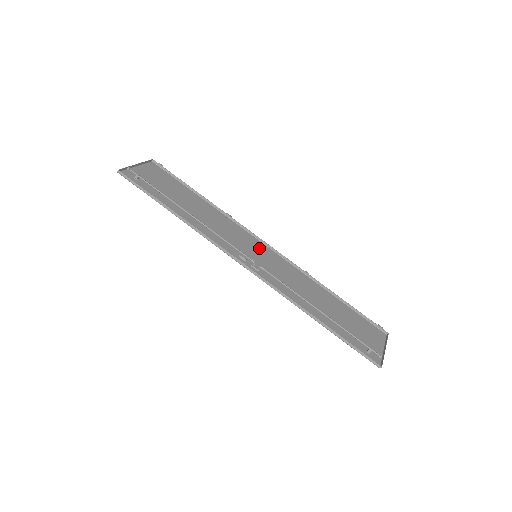
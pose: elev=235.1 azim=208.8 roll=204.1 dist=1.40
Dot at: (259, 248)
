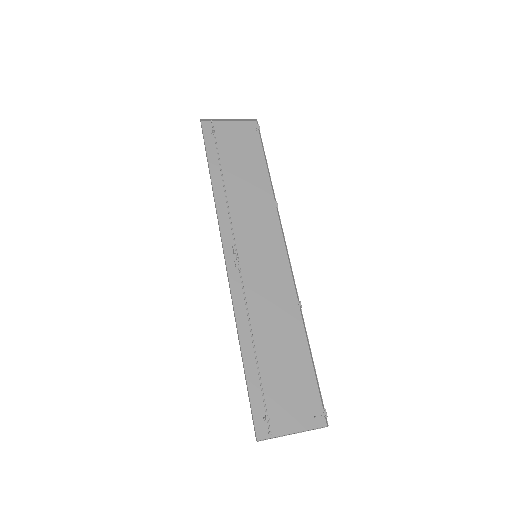
Dot at: (273, 251)
